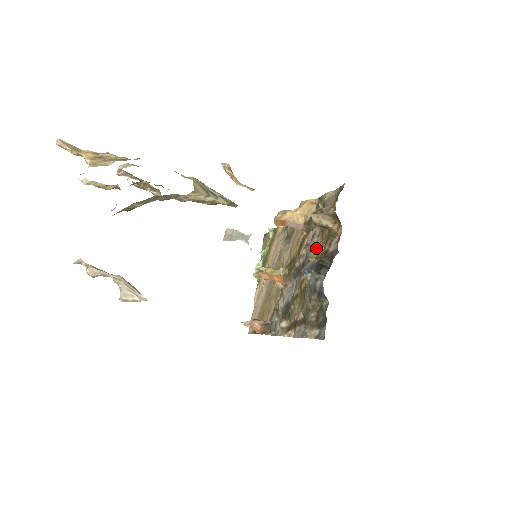
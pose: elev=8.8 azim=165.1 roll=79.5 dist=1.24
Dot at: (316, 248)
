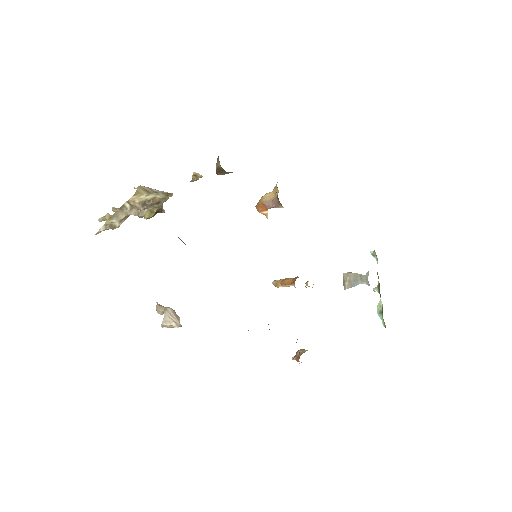
Dot at: occluded
